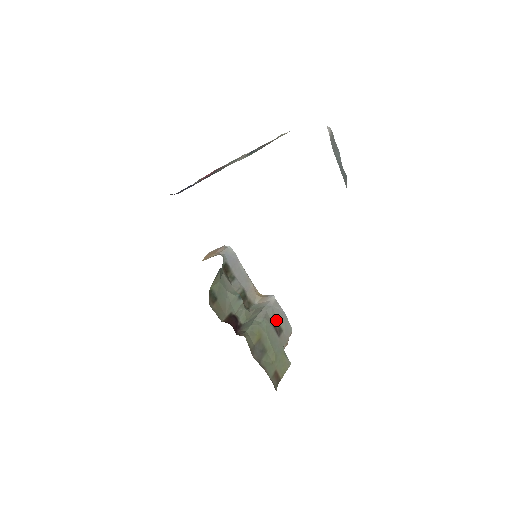
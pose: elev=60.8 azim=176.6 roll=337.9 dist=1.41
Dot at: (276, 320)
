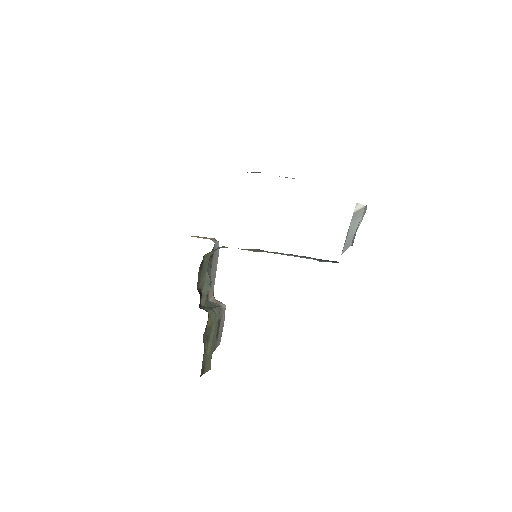
Dot at: (219, 324)
